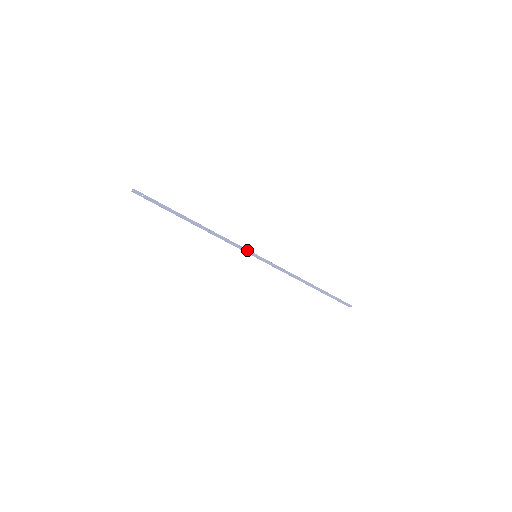
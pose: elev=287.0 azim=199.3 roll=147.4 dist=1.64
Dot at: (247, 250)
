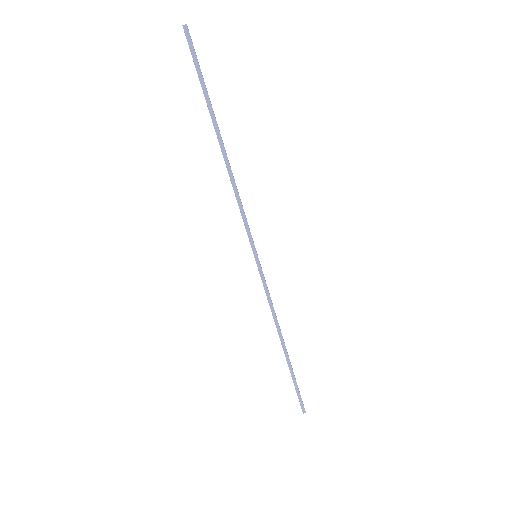
Dot at: (252, 238)
